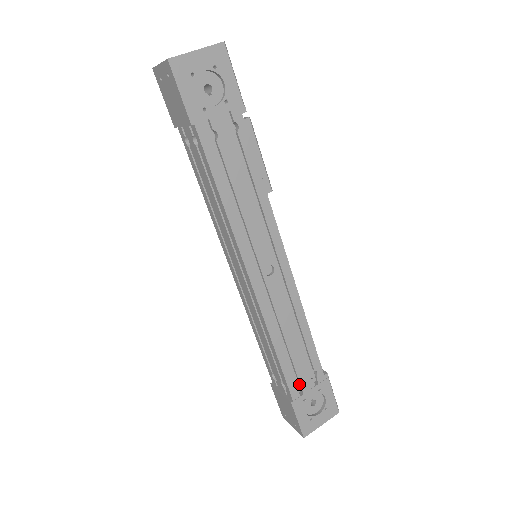
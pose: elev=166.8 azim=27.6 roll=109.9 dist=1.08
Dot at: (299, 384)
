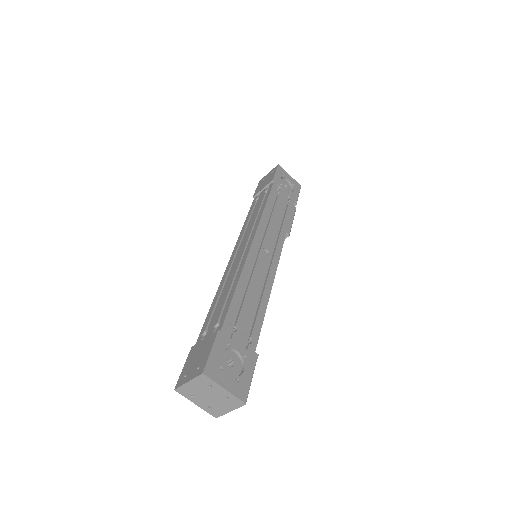
Dot at: (231, 335)
